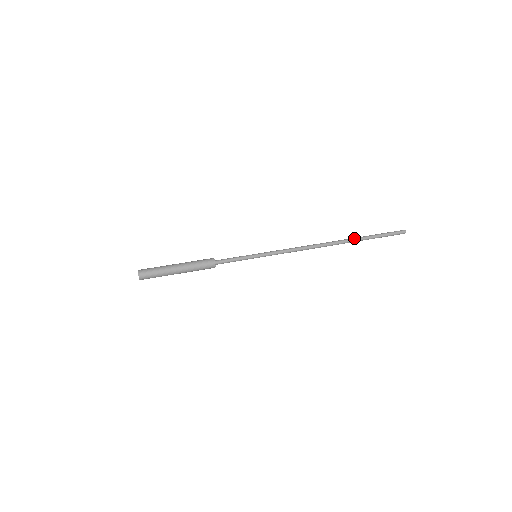
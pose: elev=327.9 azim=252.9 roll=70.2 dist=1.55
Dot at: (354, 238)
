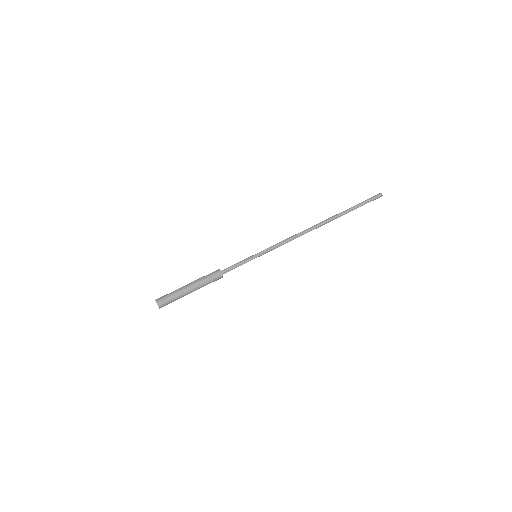
Dot at: (338, 214)
